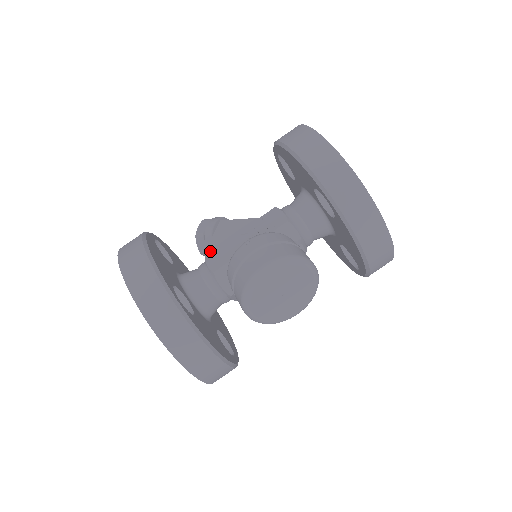
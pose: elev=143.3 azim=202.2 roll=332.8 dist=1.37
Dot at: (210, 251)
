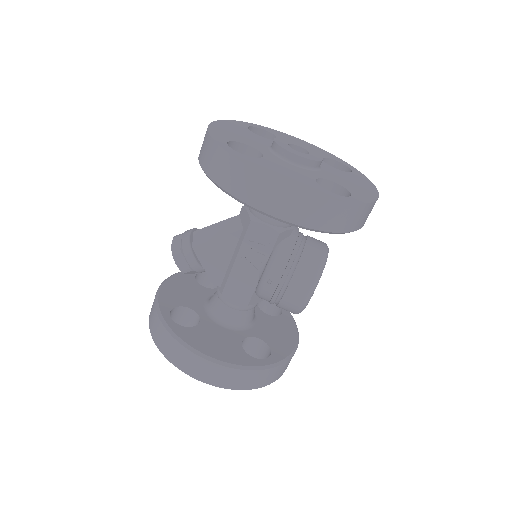
Dot at: (223, 289)
